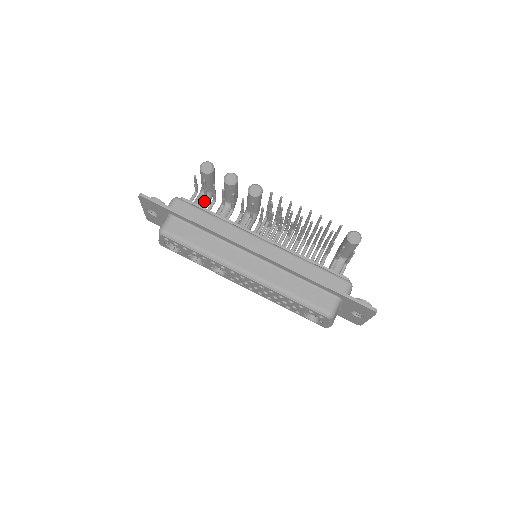
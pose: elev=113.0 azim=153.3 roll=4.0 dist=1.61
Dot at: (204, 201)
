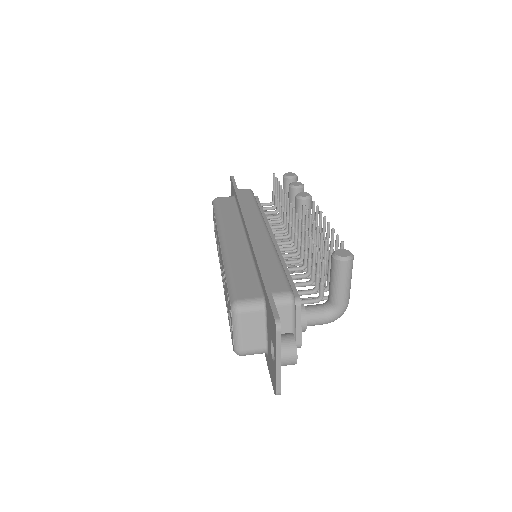
Dot at: occluded
